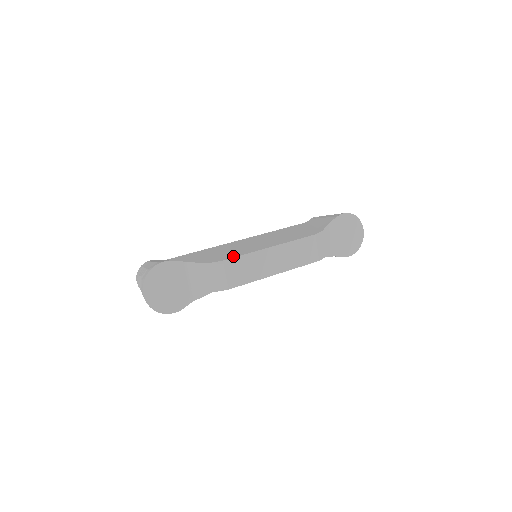
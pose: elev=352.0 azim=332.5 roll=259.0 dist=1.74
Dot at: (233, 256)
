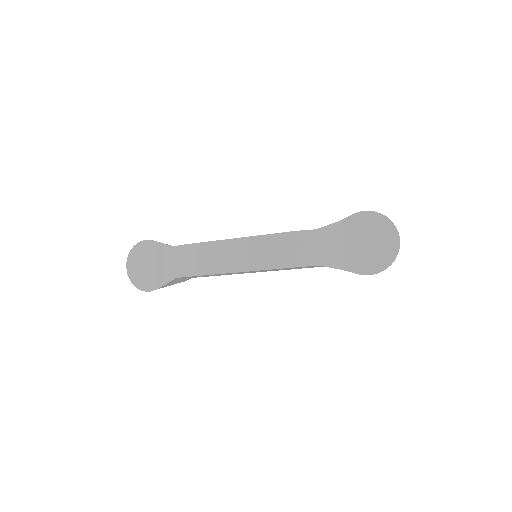
Dot at: occluded
